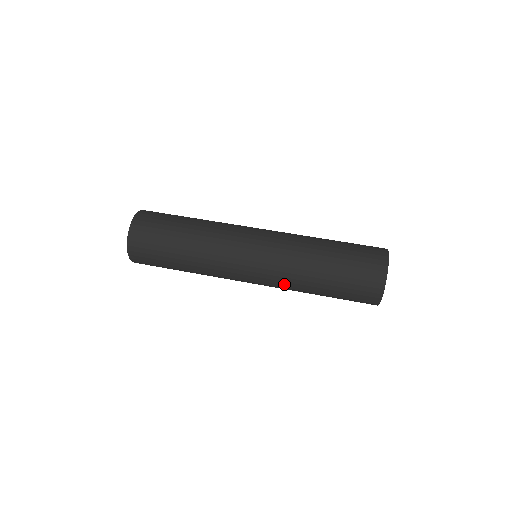
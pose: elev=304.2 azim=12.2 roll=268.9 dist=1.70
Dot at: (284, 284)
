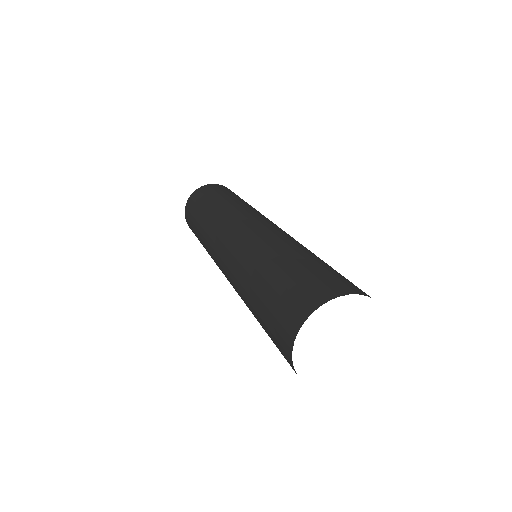
Dot at: (235, 282)
